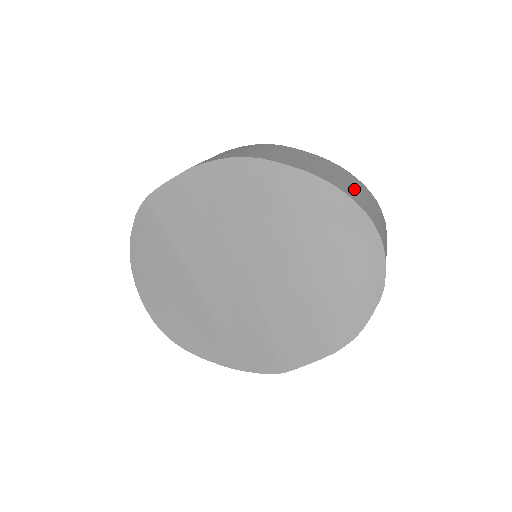
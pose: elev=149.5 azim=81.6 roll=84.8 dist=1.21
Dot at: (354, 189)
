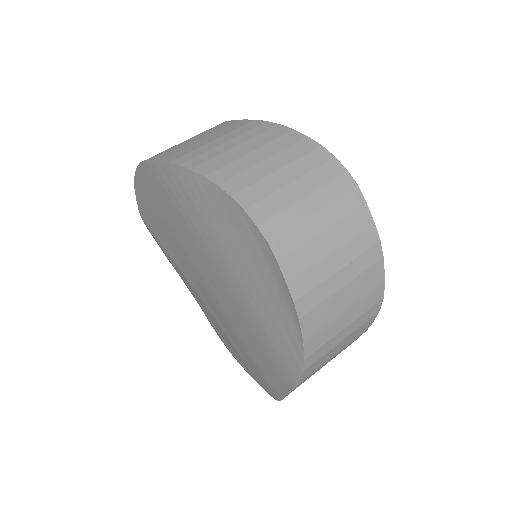
Dot at: (253, 161)
